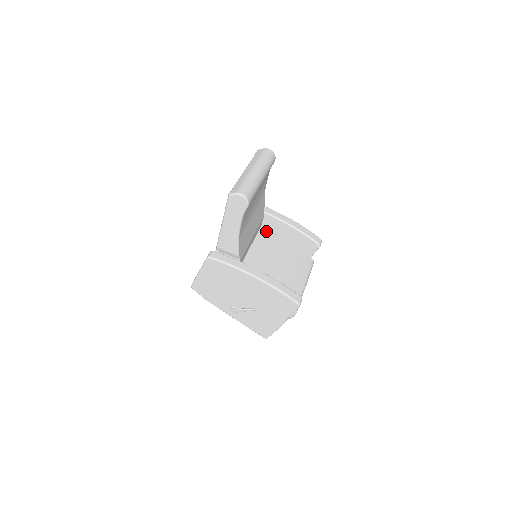
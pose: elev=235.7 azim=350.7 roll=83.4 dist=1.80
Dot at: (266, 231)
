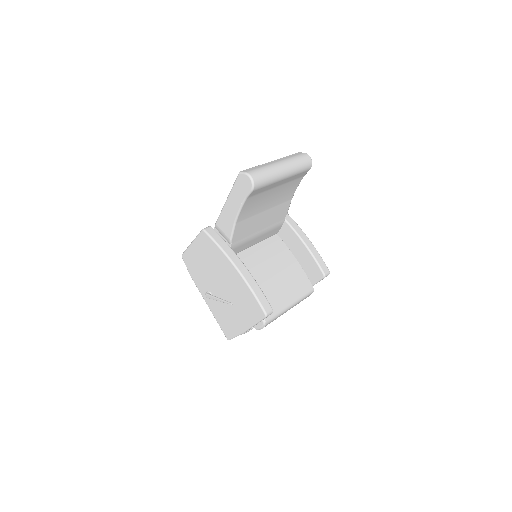
Dot at: (280, 240)
